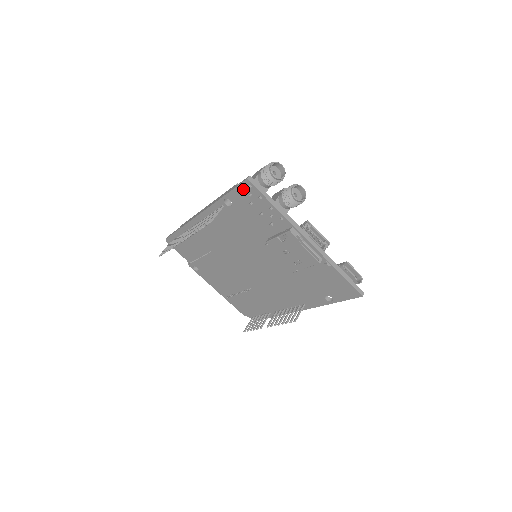
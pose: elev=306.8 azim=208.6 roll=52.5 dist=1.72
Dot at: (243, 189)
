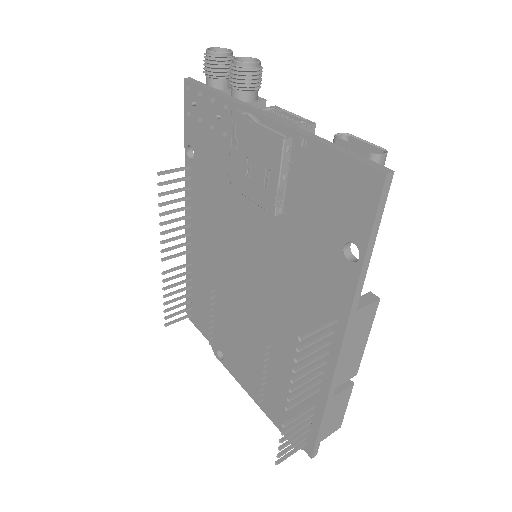
Dot at: (188, 104)
